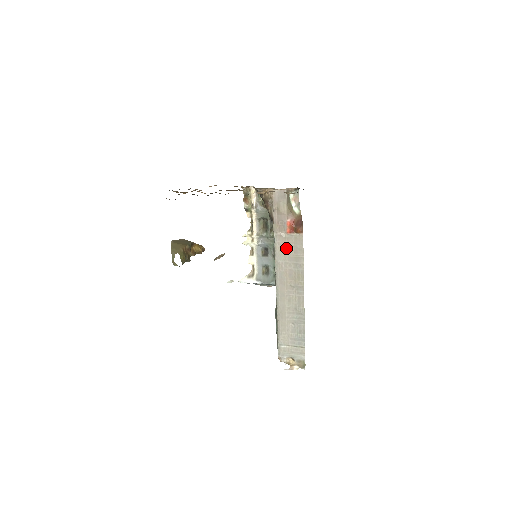
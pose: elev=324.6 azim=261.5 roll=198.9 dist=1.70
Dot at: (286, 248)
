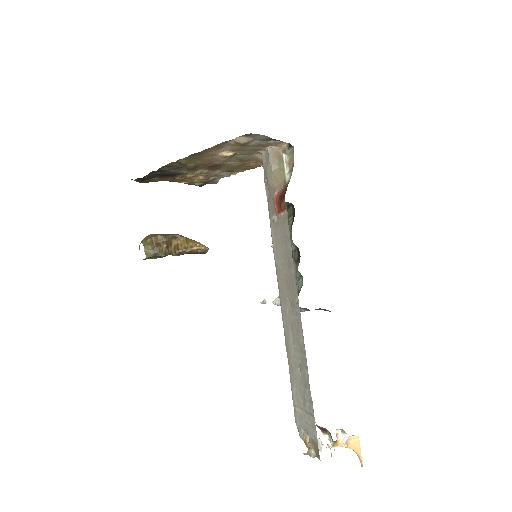
Dot at: (279, 239)
